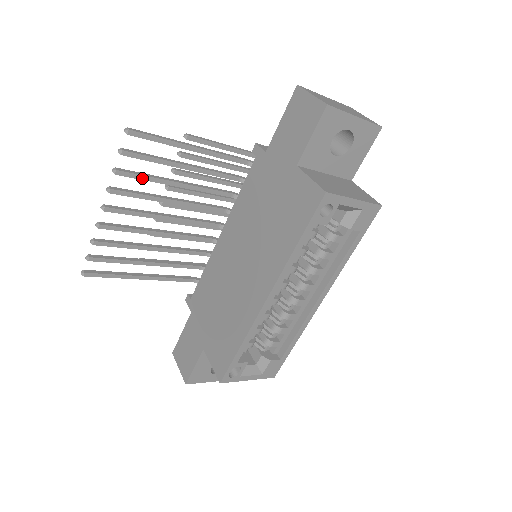
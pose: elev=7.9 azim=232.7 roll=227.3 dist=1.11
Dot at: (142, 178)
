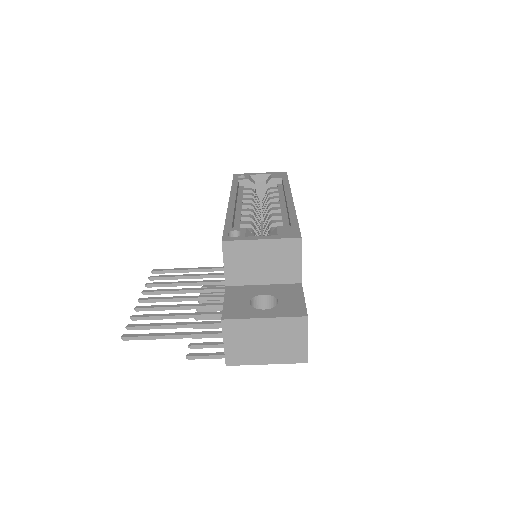
Dot at: (166, 283)
